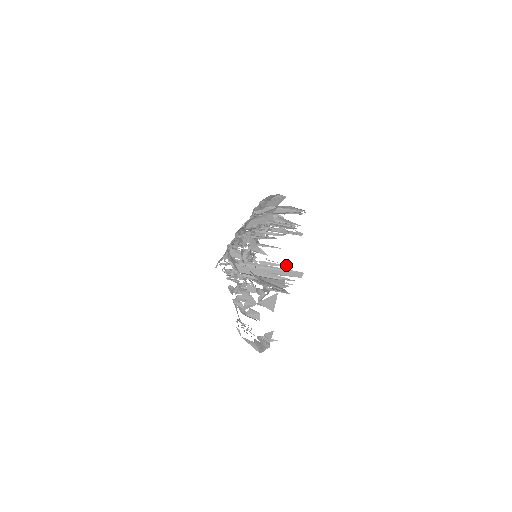
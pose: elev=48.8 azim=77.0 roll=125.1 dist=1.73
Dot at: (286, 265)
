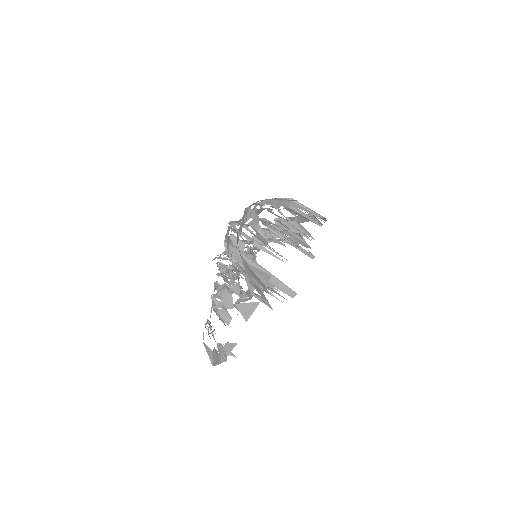
Dot at: occluded
